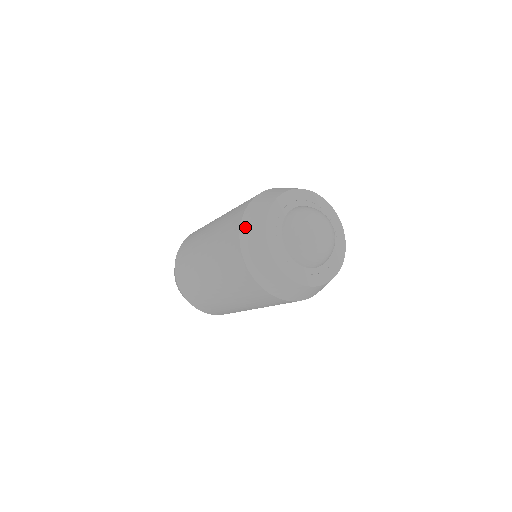
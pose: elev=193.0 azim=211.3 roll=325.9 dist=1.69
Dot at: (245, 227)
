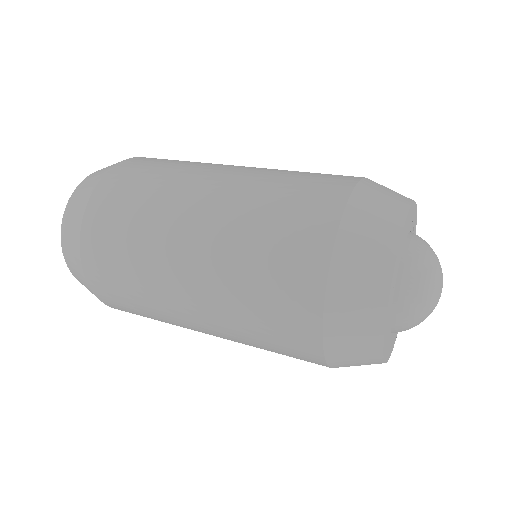
Dot at: (350, 239)
